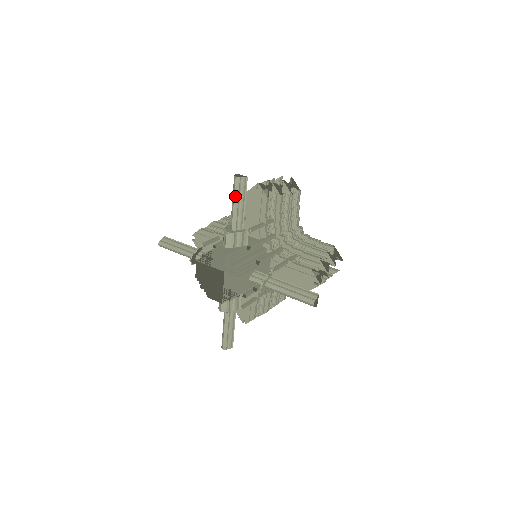
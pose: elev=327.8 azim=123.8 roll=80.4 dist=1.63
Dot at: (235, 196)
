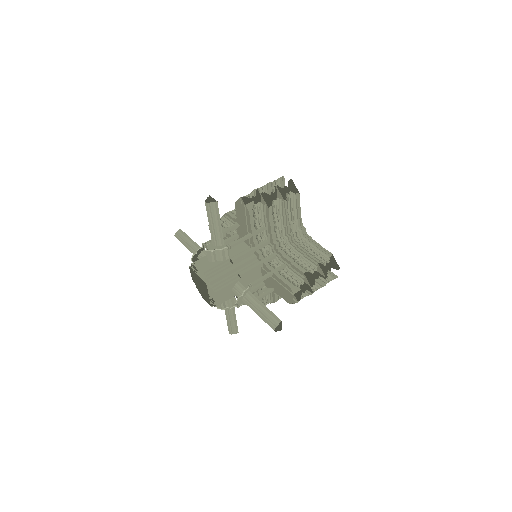
Dot at: (209, 218)
